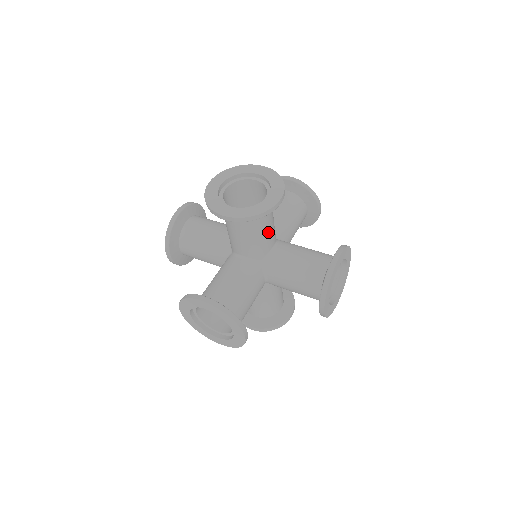
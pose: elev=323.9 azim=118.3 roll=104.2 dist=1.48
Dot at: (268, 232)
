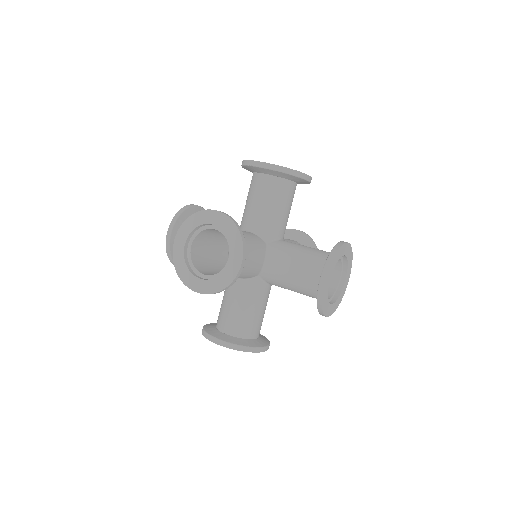
Dot at: (284, 213)
